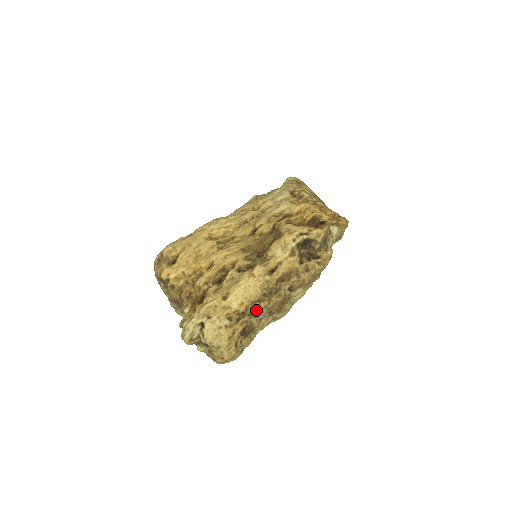
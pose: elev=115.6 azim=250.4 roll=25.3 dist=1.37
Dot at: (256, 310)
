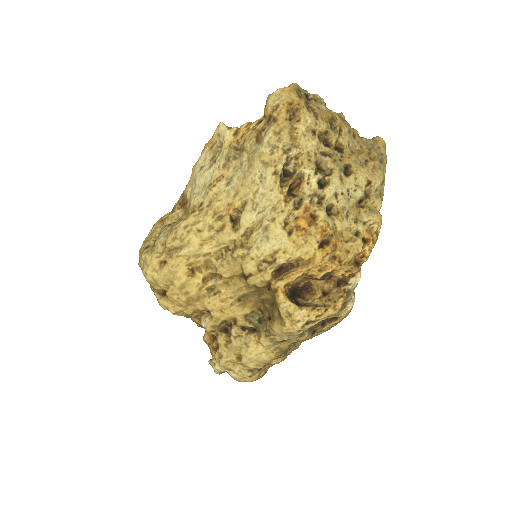
Dot at: occluded
